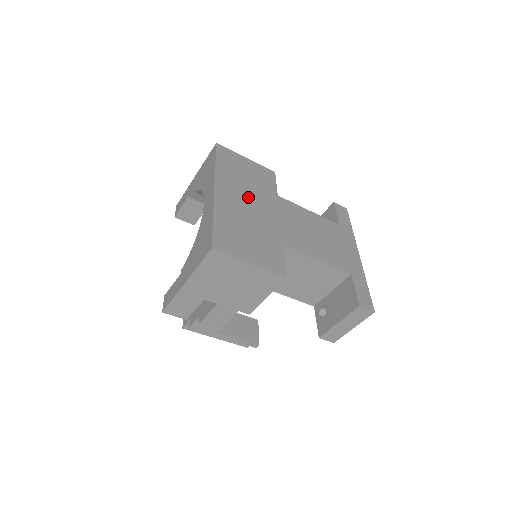
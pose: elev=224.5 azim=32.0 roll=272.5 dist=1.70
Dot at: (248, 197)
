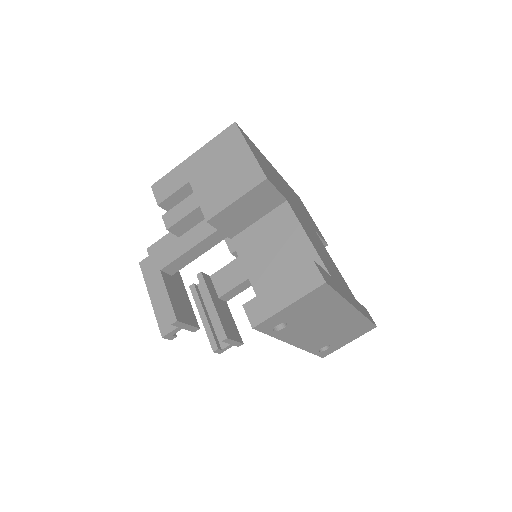
Dot at: (290, 194)
